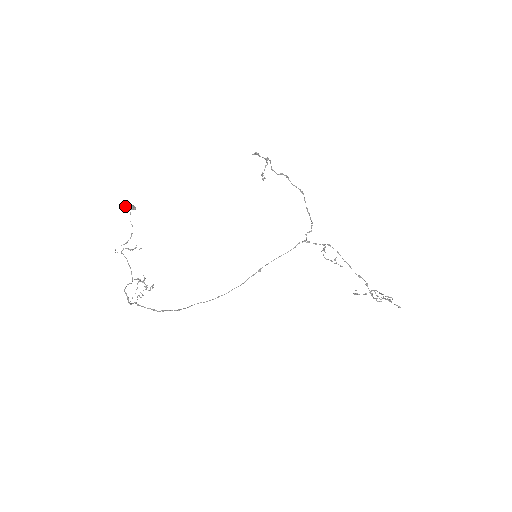
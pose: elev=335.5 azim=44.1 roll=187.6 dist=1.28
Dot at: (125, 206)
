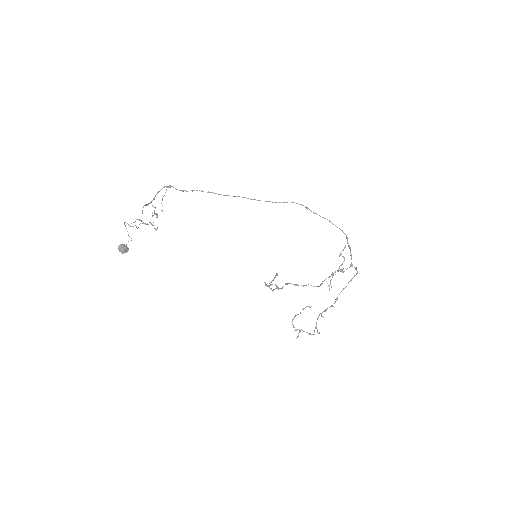
Dot at: (119, 249)
